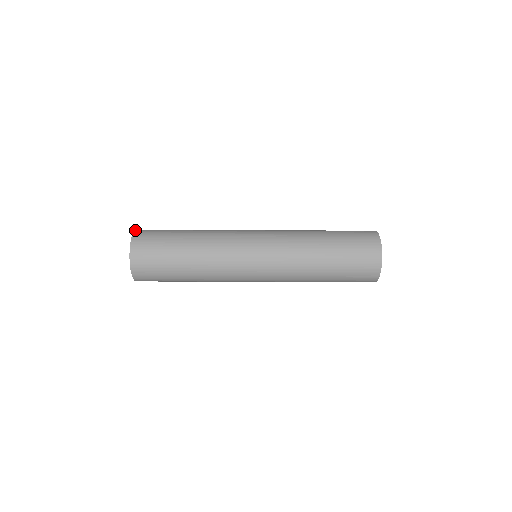
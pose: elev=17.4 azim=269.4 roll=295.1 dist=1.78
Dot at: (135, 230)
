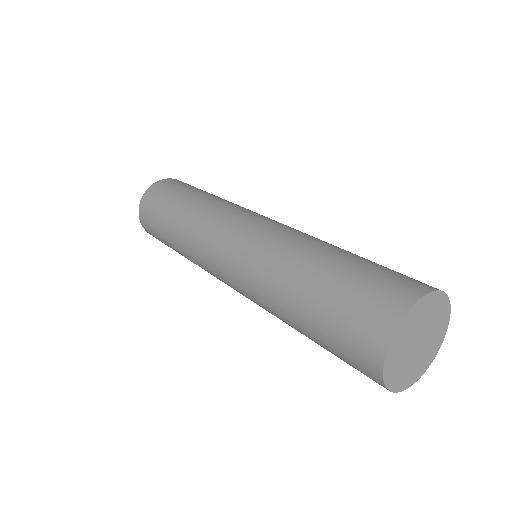
Dot at: occluded
